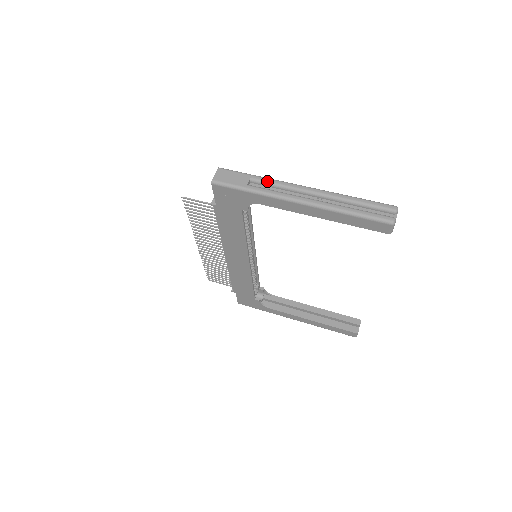
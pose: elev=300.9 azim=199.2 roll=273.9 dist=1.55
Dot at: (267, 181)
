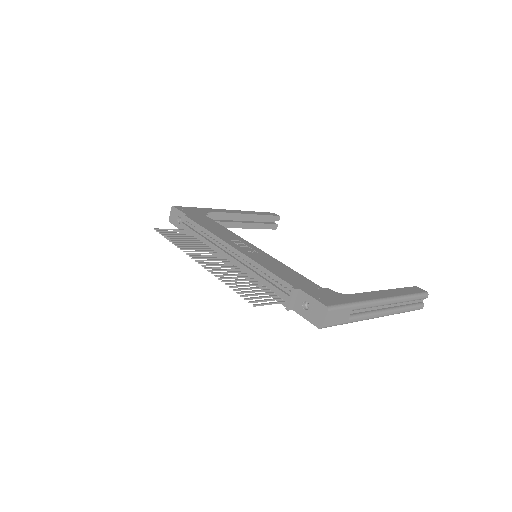
Dot at: (363, 308)
